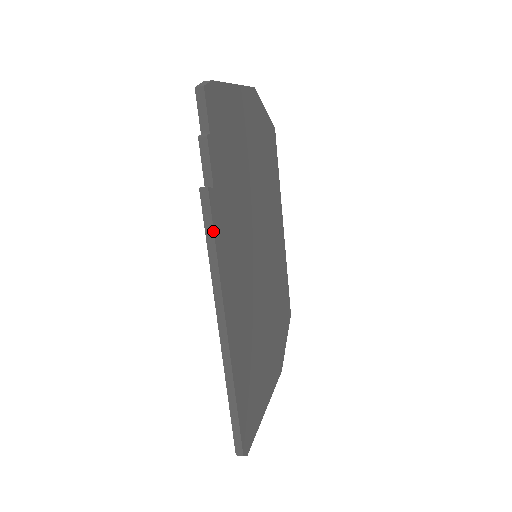
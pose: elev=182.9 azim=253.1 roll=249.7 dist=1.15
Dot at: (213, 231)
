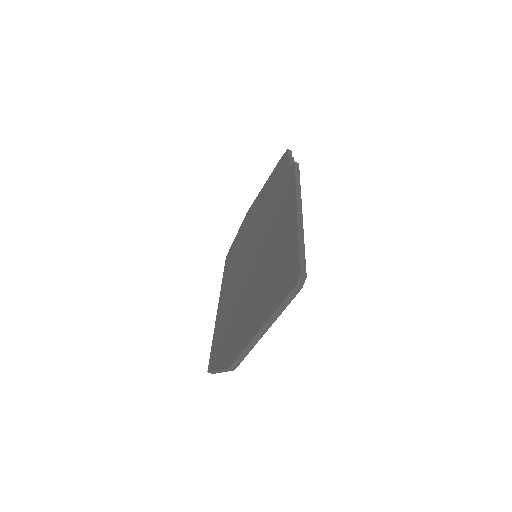
Dot at: (299, 174)
